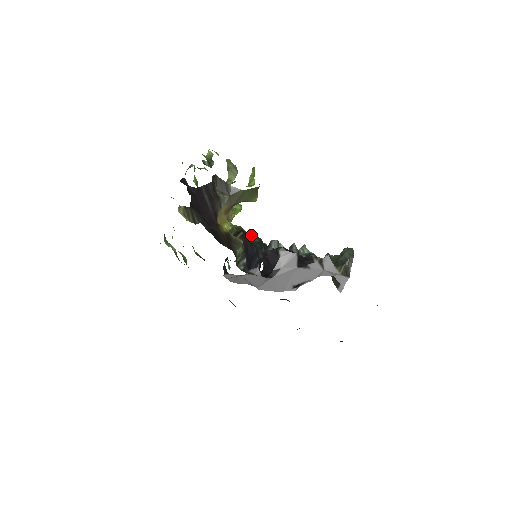
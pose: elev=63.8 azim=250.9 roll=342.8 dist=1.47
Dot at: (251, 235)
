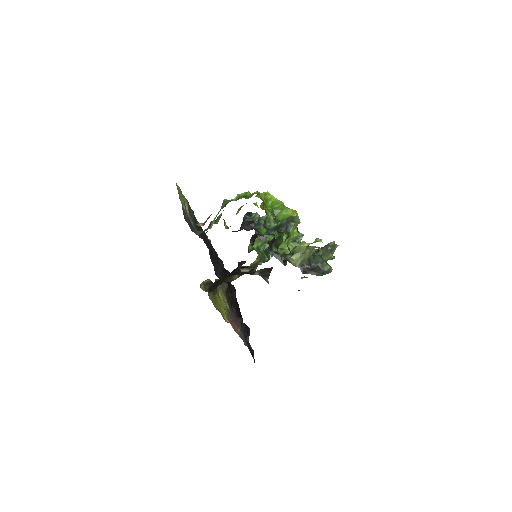
Dot at: occluded
